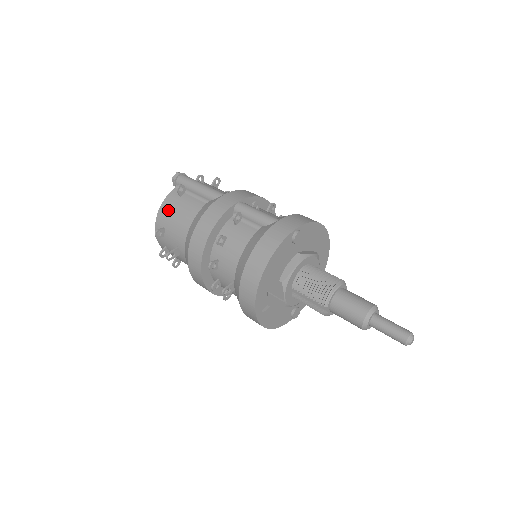
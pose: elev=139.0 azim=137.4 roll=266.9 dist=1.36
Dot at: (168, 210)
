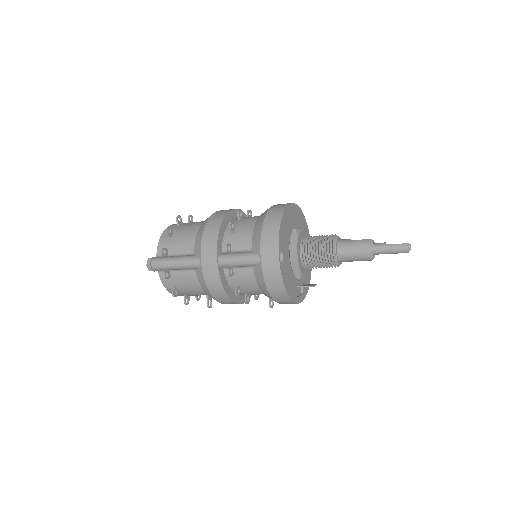
Dot at: (176, 291)
